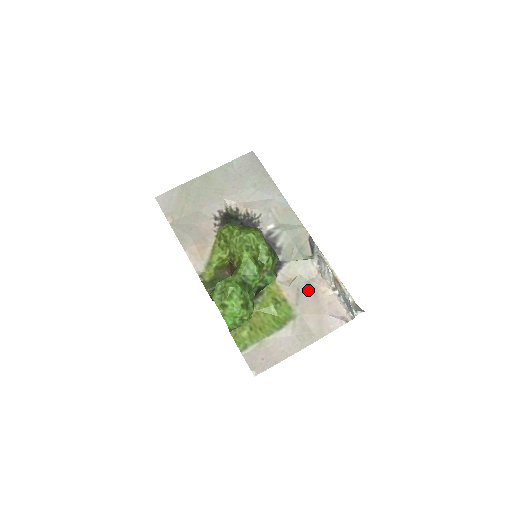
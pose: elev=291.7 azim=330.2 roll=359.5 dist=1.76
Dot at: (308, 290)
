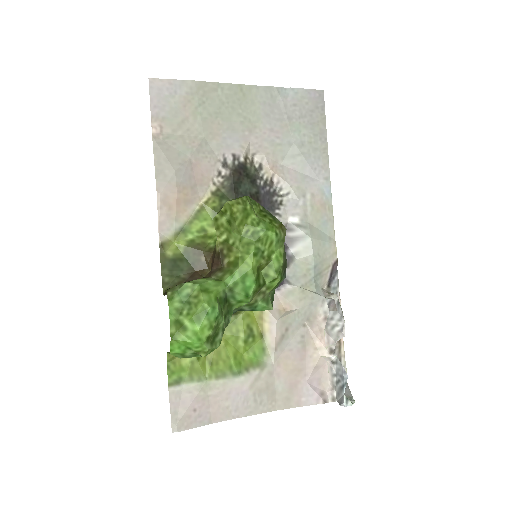
Dot at: (299, 336)
